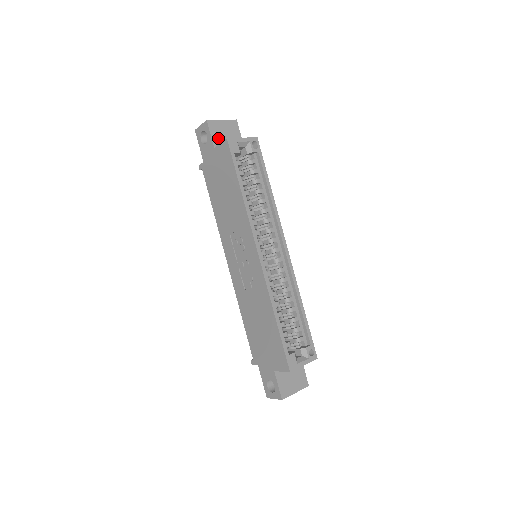
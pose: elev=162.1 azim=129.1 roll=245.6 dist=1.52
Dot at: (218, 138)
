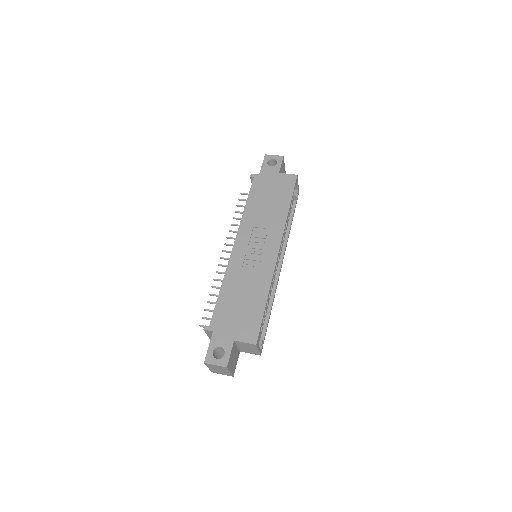
Dot at: (281, 171)
